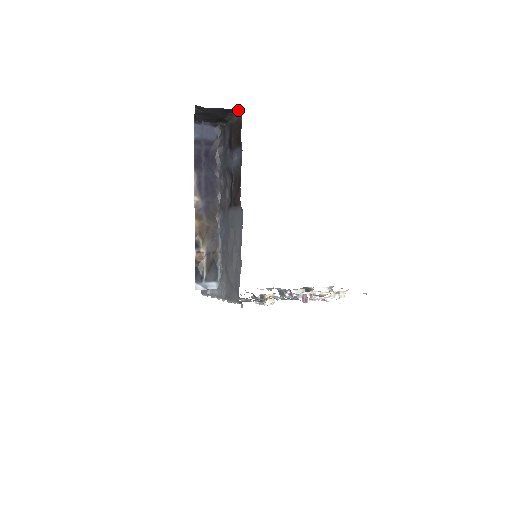
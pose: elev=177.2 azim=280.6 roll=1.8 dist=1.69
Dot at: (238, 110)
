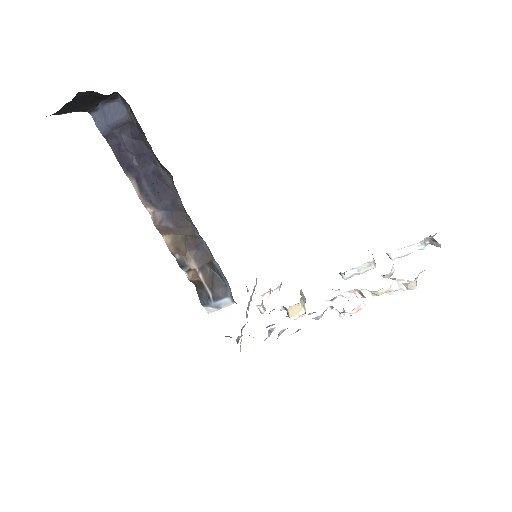
Dot at: (83, 92)
